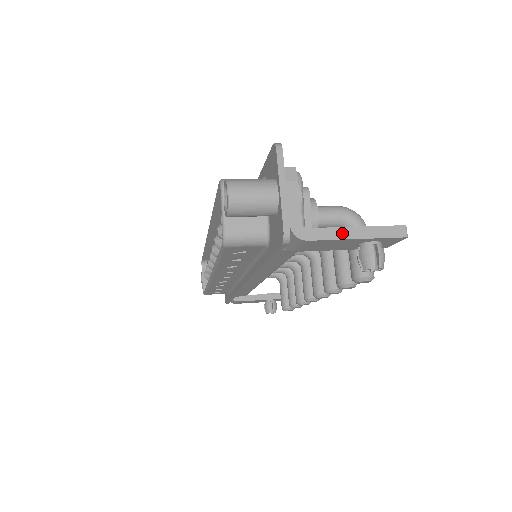
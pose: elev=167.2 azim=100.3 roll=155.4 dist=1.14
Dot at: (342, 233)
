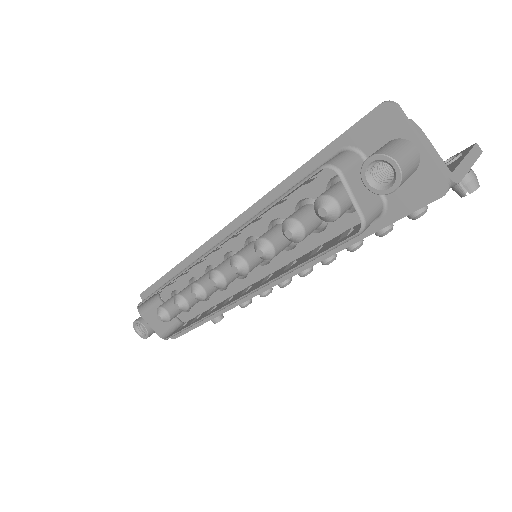
Dot at: (465, 166)
